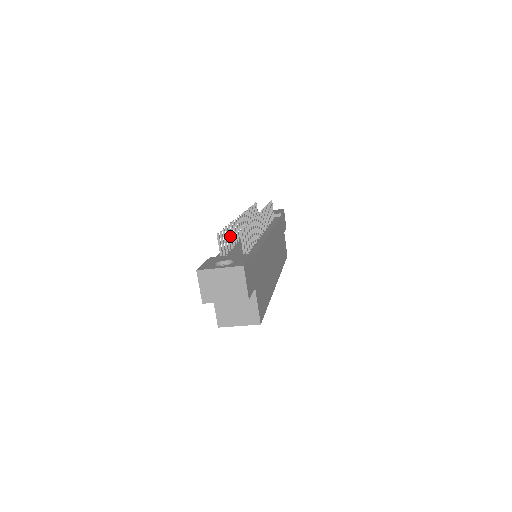
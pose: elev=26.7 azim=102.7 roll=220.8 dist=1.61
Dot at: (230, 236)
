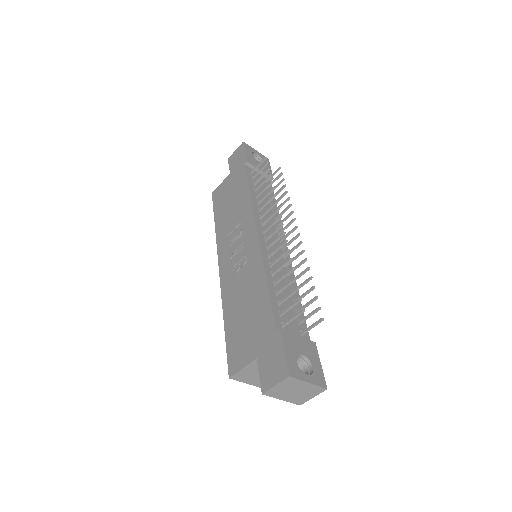
Dot at: (285, 276)
